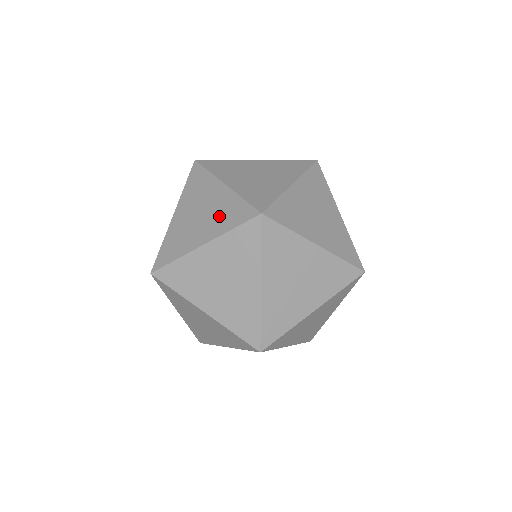
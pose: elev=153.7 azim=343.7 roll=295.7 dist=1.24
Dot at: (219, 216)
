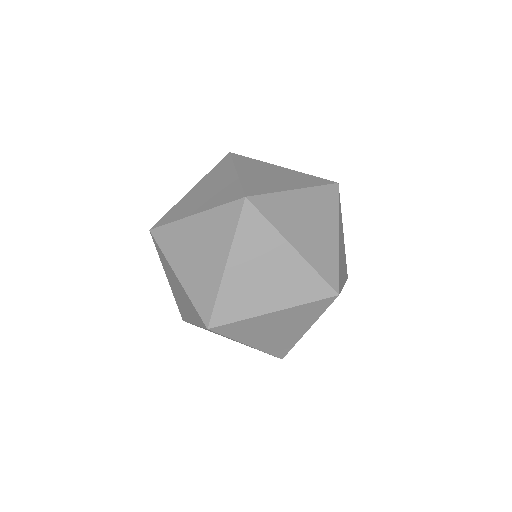
Dot at: (189, 307)
